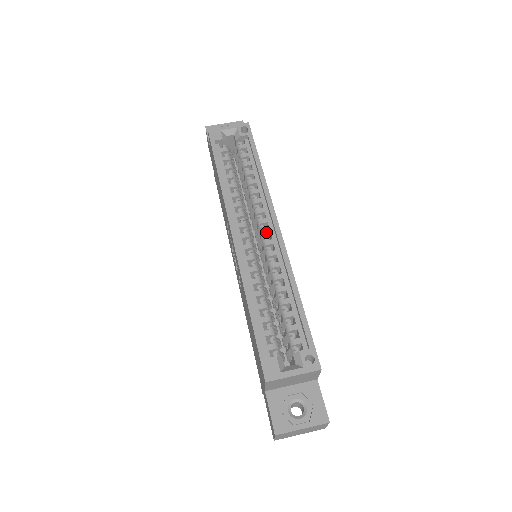
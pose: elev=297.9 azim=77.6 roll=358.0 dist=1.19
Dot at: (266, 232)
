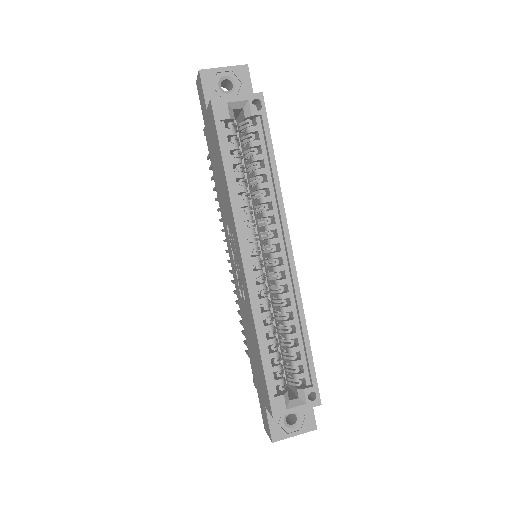
Dot at: (277, 256)
